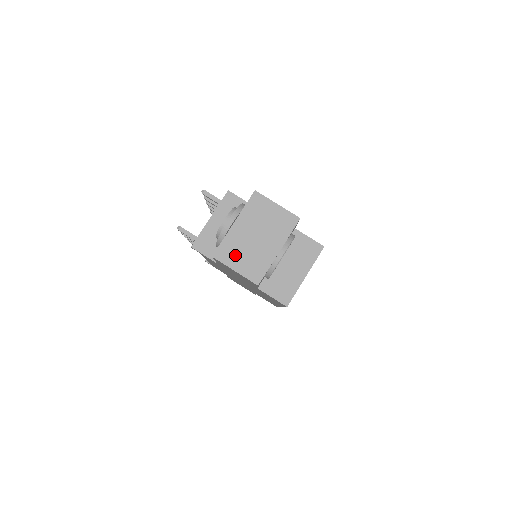
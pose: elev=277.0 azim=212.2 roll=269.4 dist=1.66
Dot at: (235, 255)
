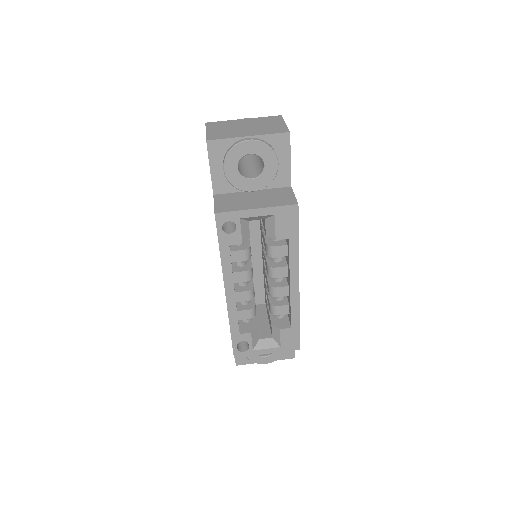
Dot at: (219, 127)
